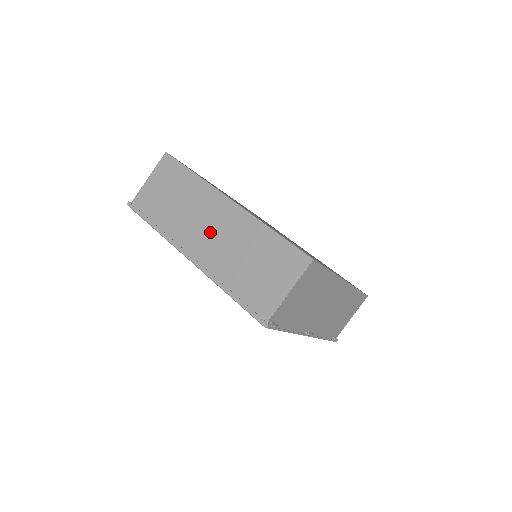
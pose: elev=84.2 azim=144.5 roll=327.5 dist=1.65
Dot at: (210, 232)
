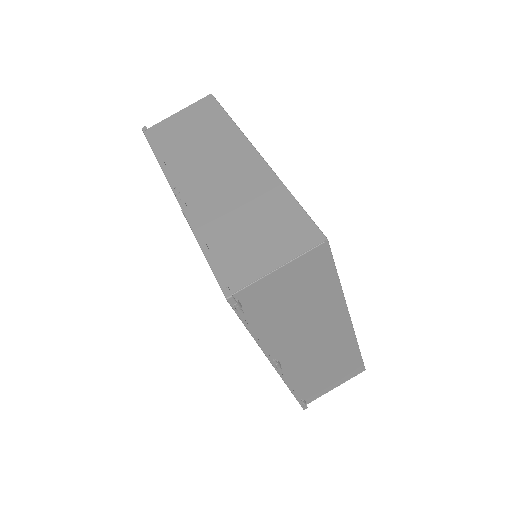
Dot at: (216, 177)
